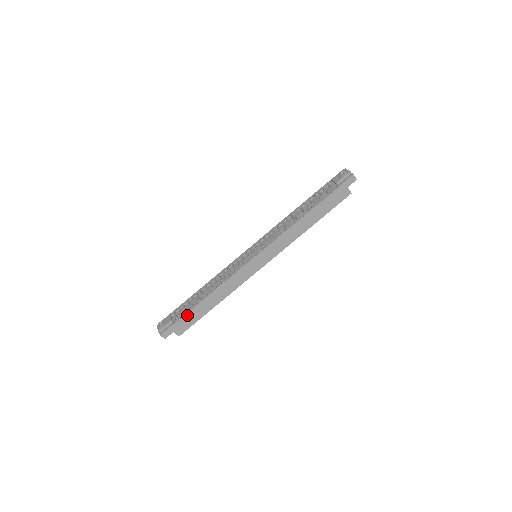
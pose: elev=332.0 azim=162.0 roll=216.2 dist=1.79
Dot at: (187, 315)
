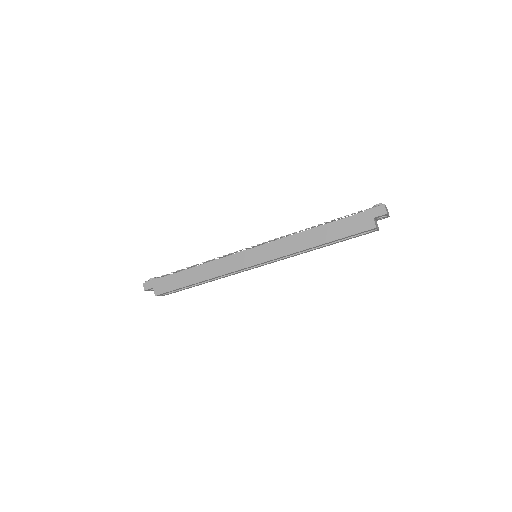
Dot at: (171, 277)
